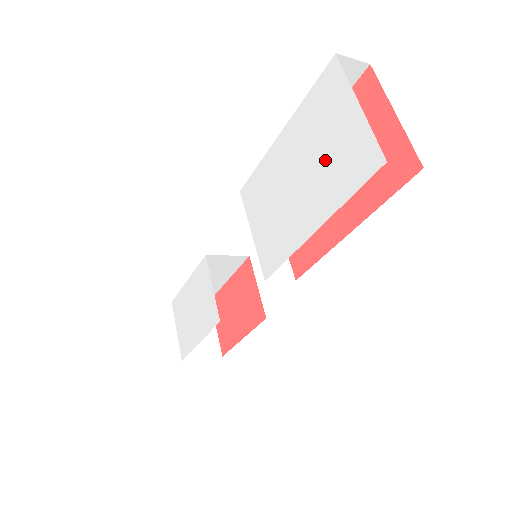
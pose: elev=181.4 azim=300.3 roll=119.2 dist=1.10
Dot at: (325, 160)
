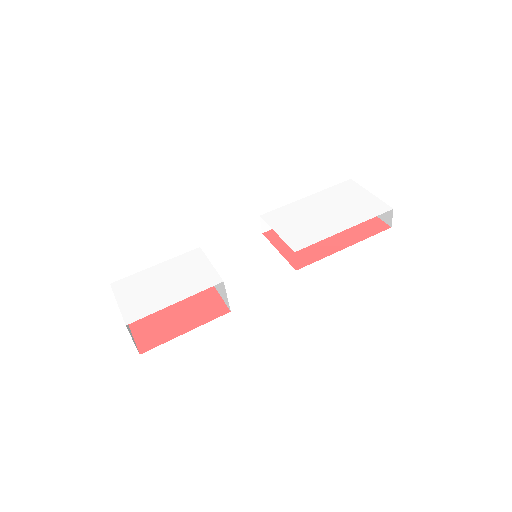
Dot at: (350, 207)
